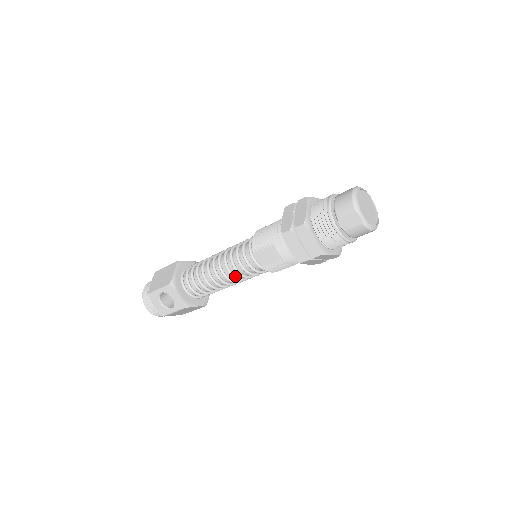
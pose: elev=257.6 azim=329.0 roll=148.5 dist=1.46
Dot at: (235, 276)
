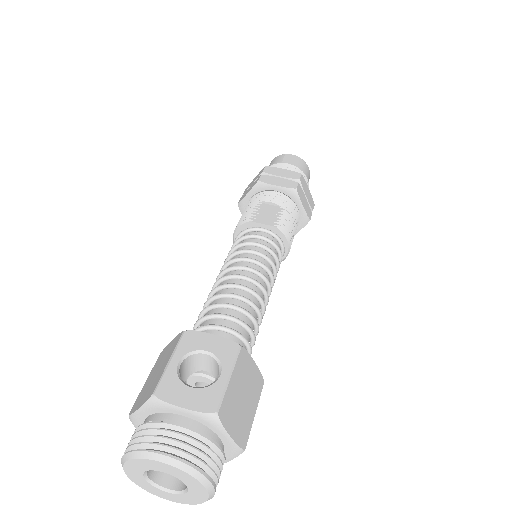
Dot at: (259, 262)
